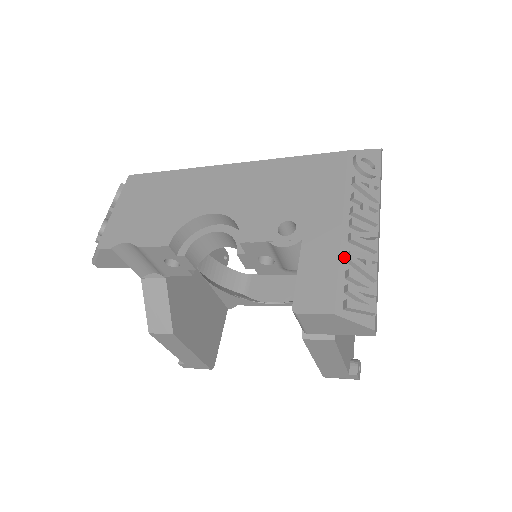
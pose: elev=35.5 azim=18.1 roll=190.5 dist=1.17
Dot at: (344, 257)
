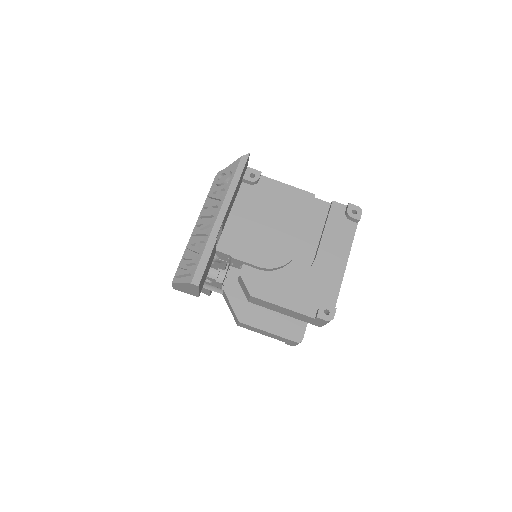
Dot at: occluded
